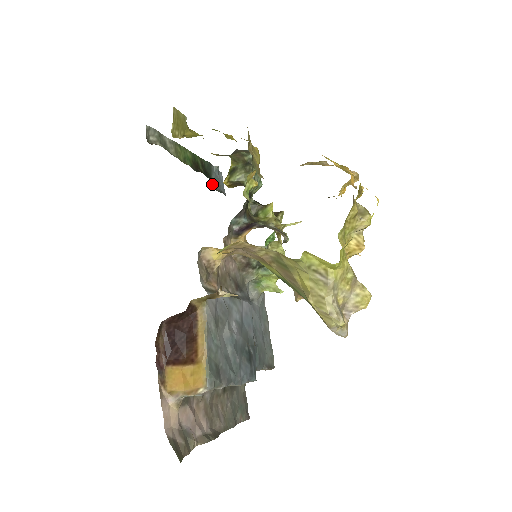
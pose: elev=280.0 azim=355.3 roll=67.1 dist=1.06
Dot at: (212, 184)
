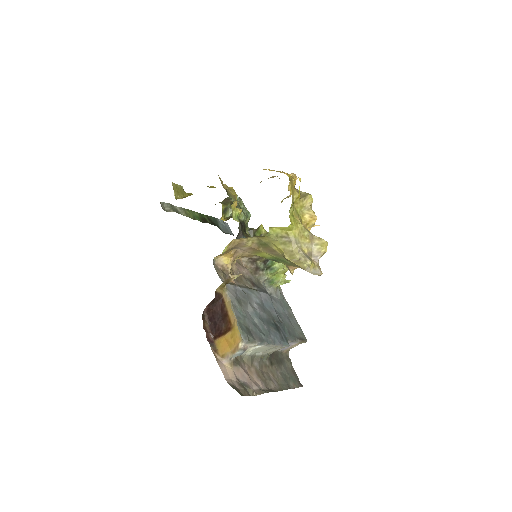
Dot at: (221, 230)
